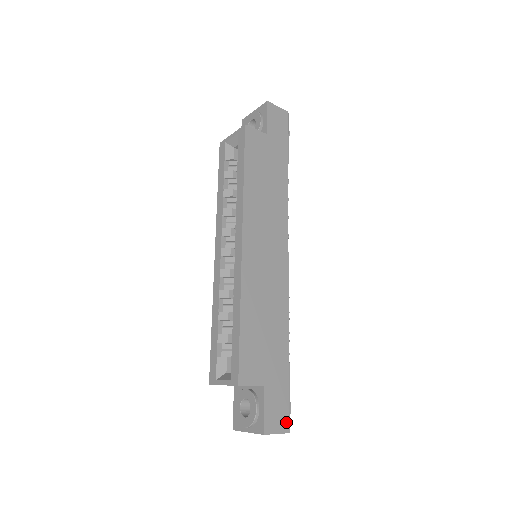
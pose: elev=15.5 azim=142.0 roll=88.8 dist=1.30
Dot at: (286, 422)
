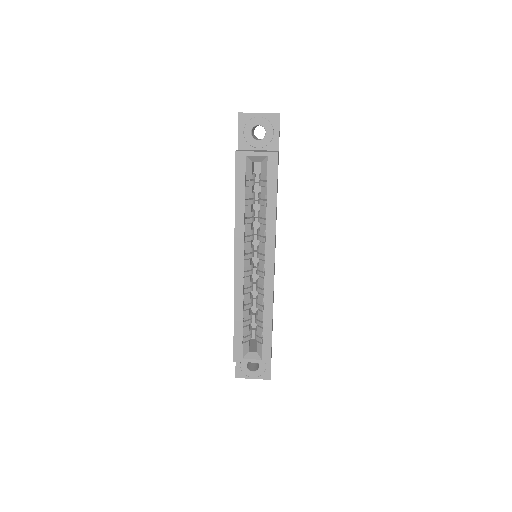
Dot at: occluded
